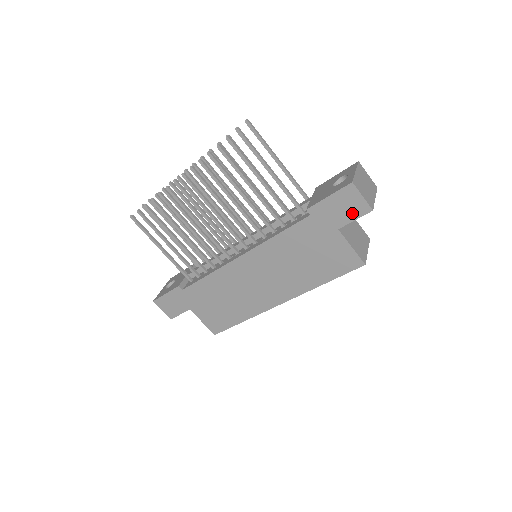
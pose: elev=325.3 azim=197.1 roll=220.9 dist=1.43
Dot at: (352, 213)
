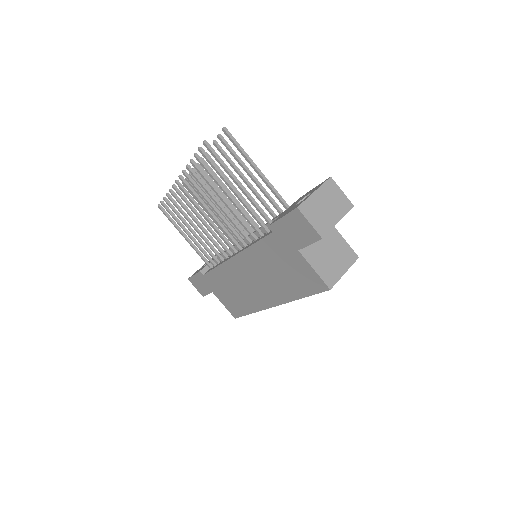
Dot at: (305, 237)
